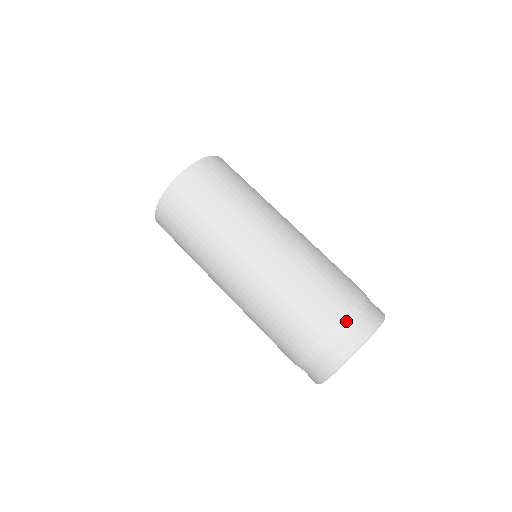
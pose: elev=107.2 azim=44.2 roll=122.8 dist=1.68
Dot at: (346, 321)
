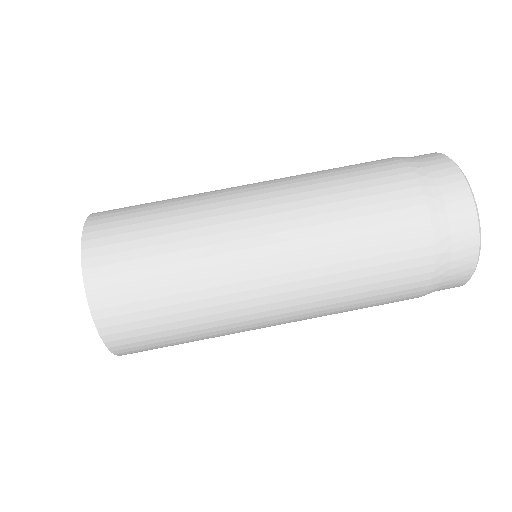
Dot at: (442, 266)
